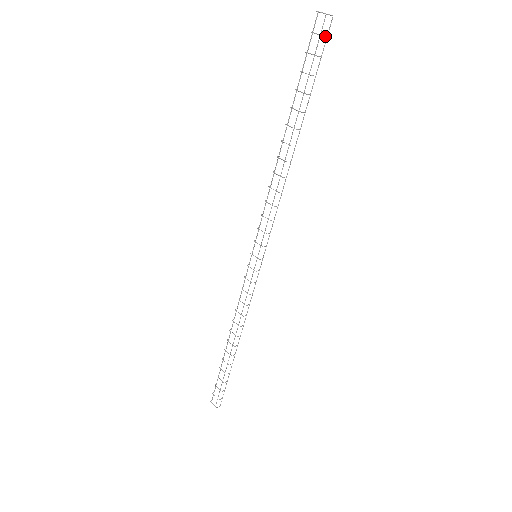
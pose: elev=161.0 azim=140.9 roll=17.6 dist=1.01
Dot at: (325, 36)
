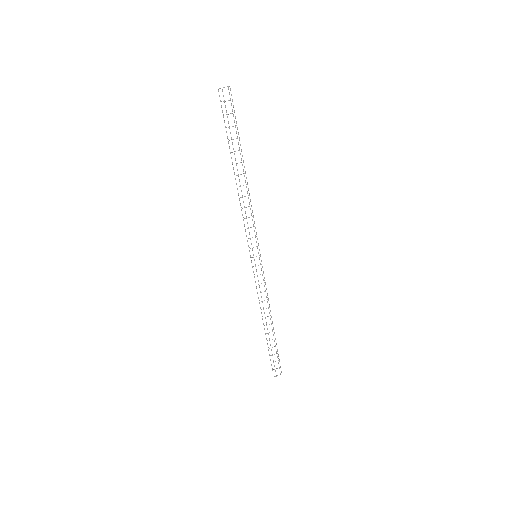
Dot at: (232, 99)
